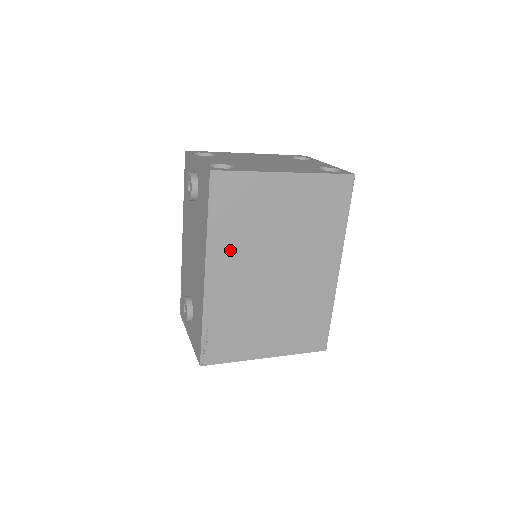
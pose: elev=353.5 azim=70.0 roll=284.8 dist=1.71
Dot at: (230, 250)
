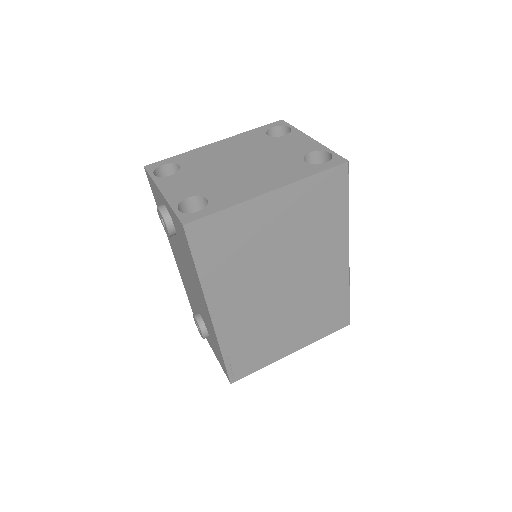
Dot at: (229, 286)
